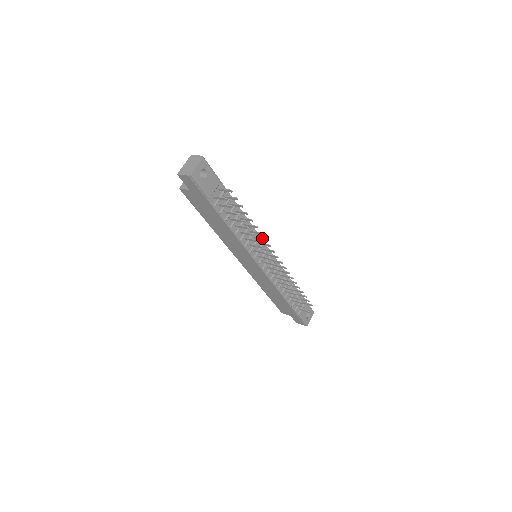
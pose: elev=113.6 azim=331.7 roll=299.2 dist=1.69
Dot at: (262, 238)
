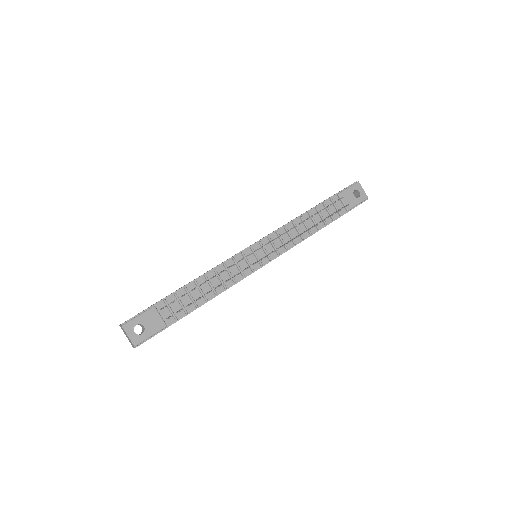
Dot at: (233, 265)
